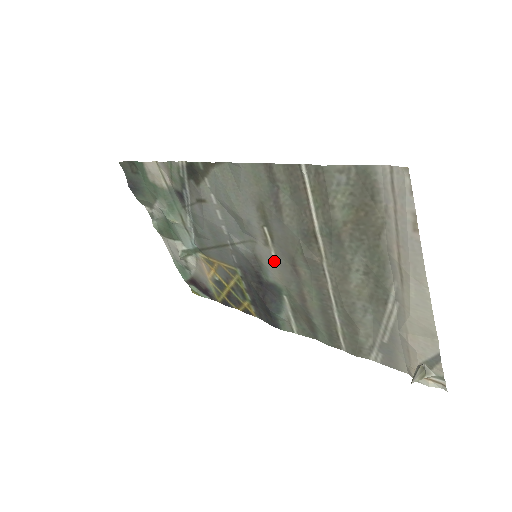
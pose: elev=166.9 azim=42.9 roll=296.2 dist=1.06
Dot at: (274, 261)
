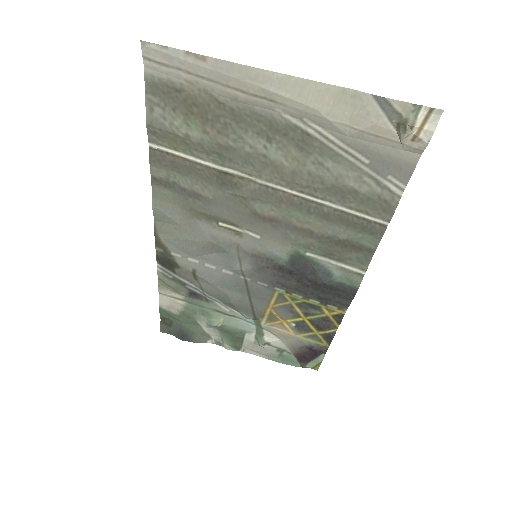
Dot at: (260, 238)
